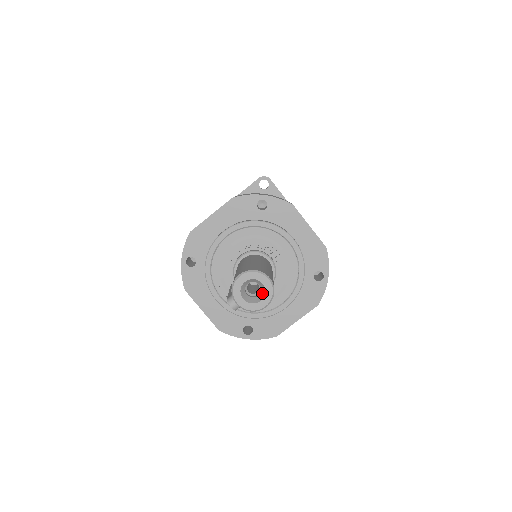
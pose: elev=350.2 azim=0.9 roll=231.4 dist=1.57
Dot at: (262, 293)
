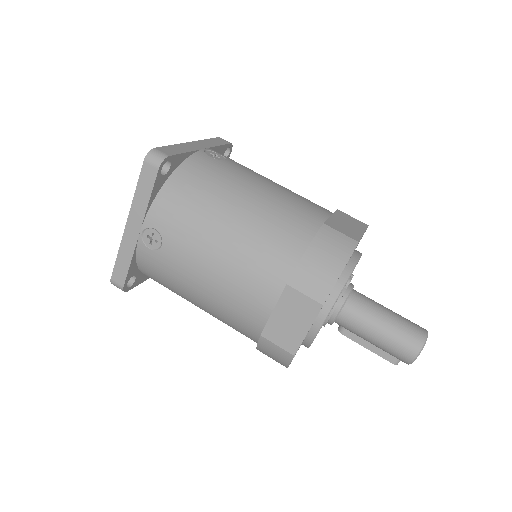
Dot at: occluded
